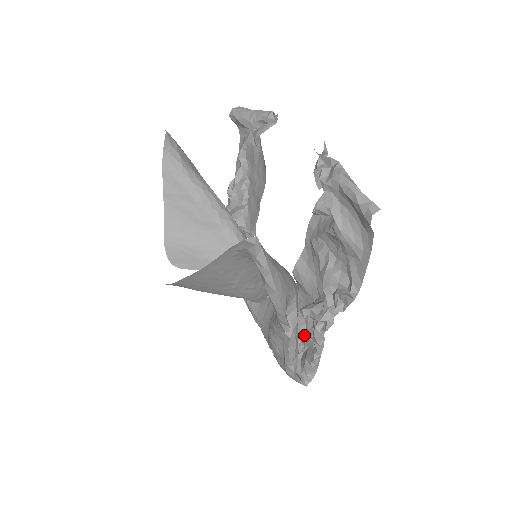
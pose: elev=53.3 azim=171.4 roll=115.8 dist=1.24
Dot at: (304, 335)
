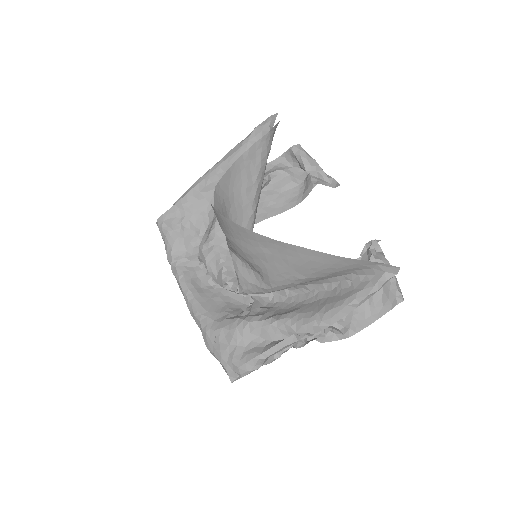
Dot at: occluded
